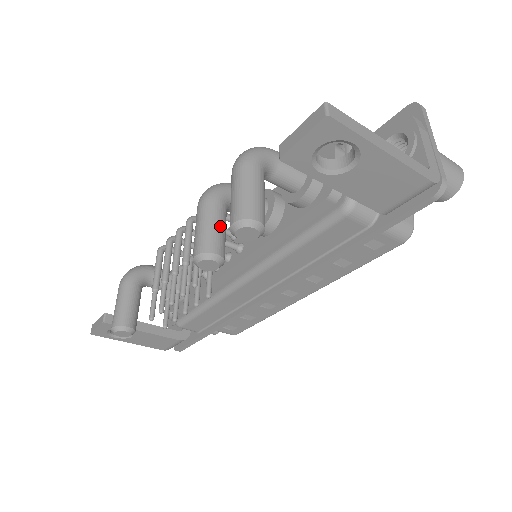
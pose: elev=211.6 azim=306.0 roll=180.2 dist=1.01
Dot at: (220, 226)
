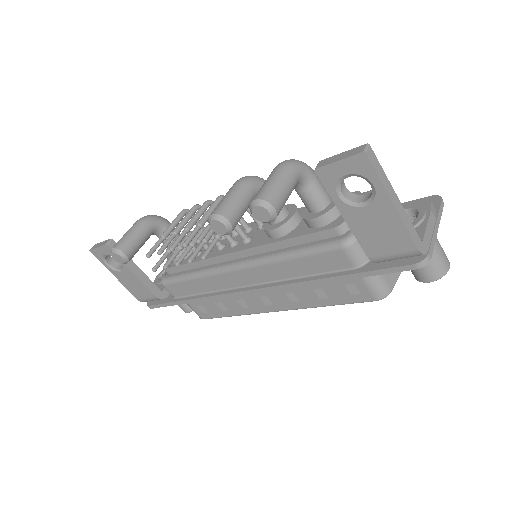
Dot at: (243, 205)
